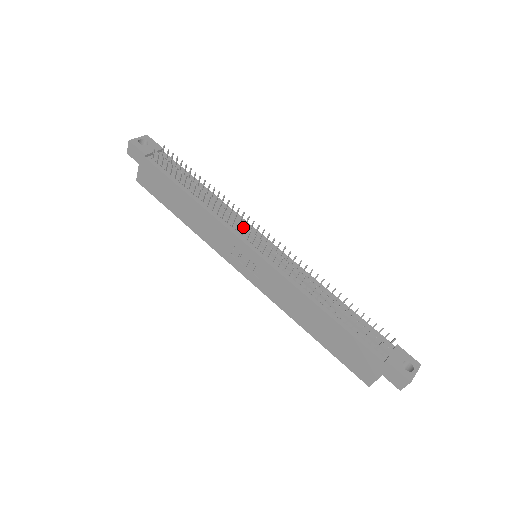
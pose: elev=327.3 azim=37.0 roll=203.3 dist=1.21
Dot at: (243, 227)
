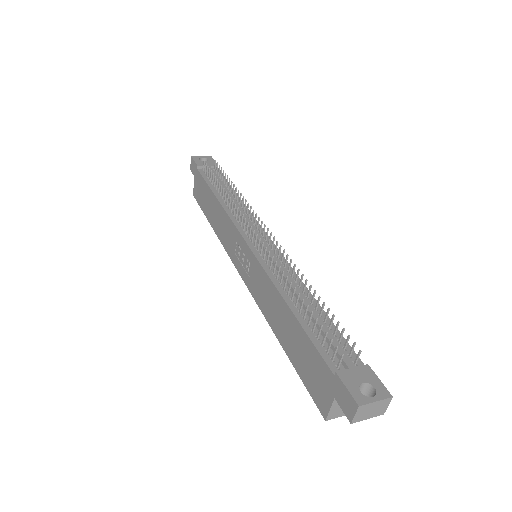
Dot at: occluded
